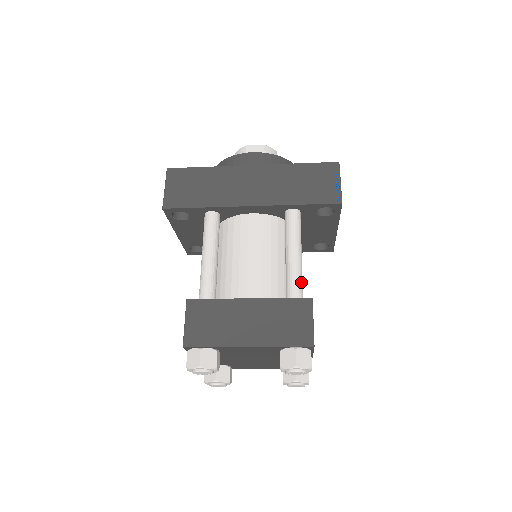
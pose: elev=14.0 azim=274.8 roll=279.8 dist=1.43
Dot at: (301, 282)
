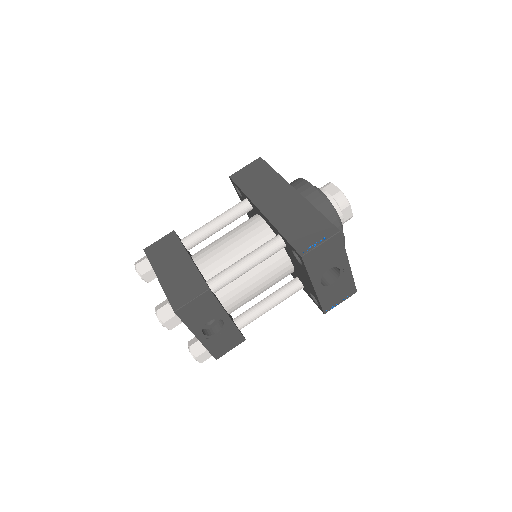
Dot at: (226, 279)
